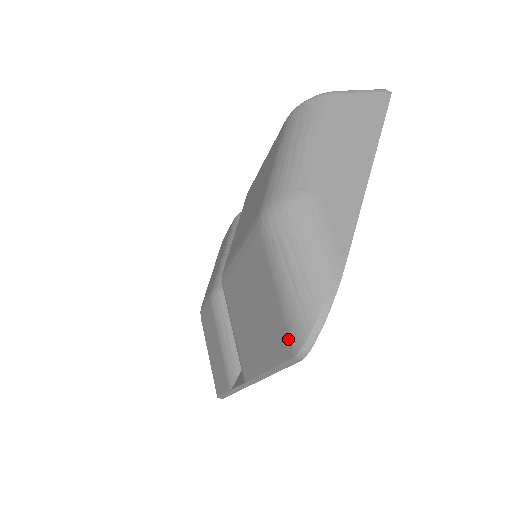
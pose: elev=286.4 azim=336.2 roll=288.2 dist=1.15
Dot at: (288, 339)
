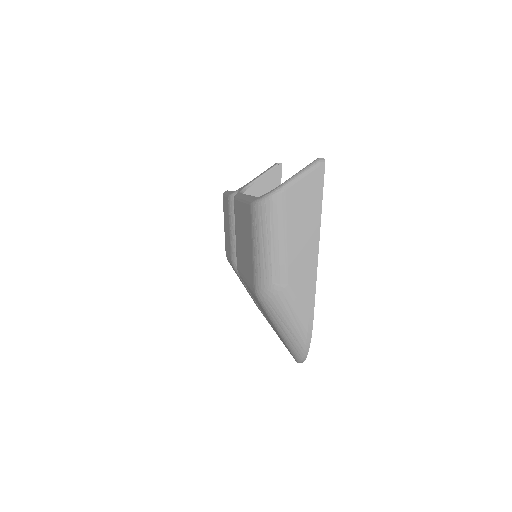
Dot at: occluded
